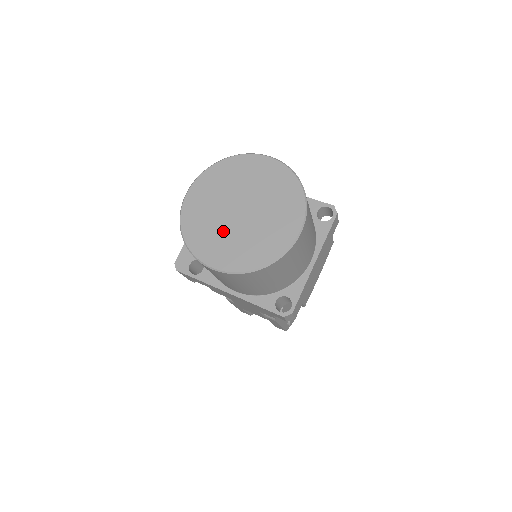
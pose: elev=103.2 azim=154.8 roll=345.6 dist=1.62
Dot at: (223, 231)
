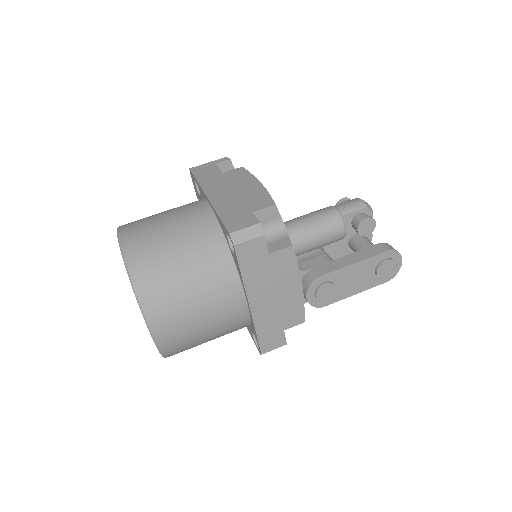
Dot at: occluded
